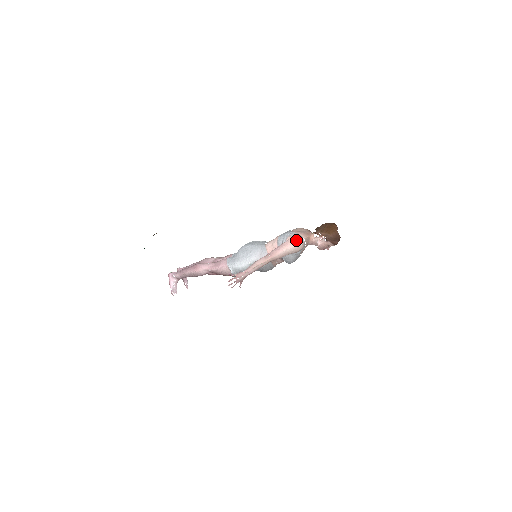
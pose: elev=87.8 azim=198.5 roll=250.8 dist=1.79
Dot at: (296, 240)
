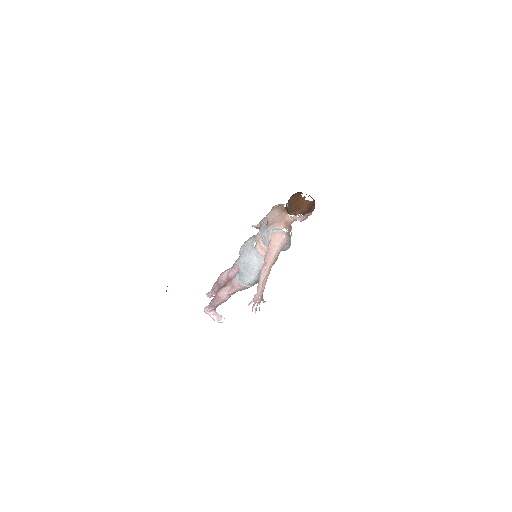
Dot at: (277, 237)
